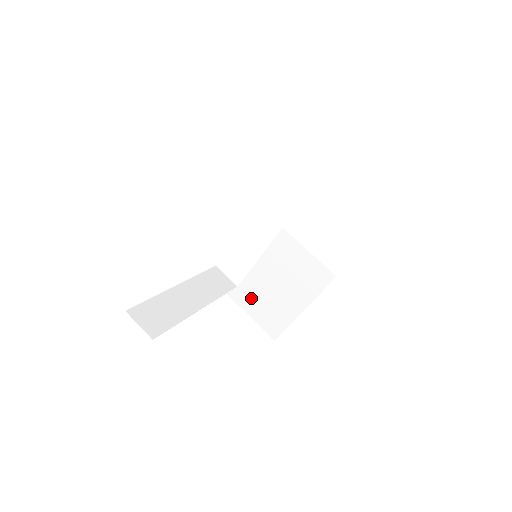
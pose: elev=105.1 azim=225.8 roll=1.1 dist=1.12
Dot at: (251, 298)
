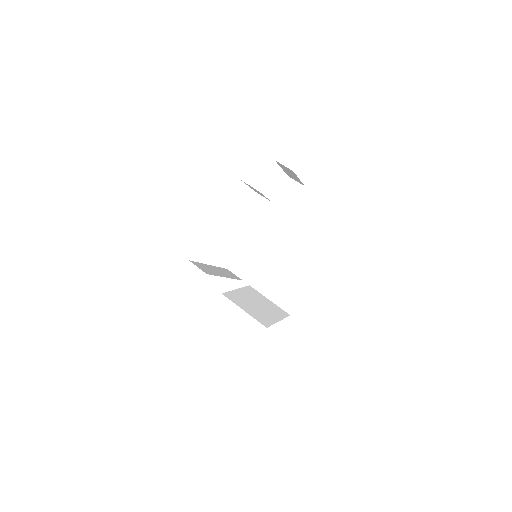
Dot at: (246, 306)
